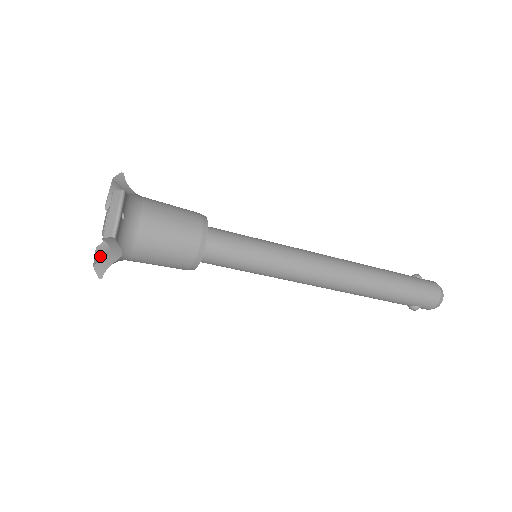
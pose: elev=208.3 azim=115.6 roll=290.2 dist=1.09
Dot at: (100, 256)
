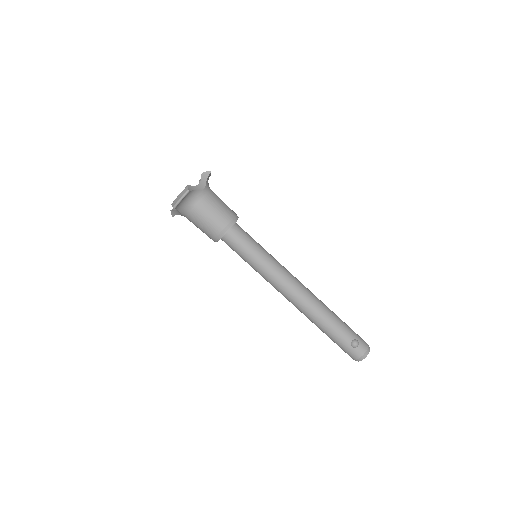
Dot at: occluded
